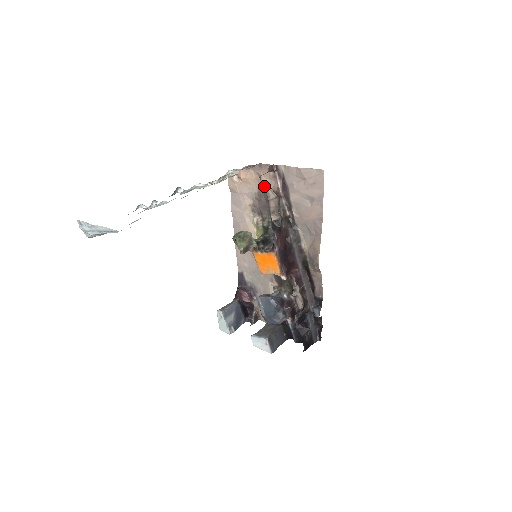
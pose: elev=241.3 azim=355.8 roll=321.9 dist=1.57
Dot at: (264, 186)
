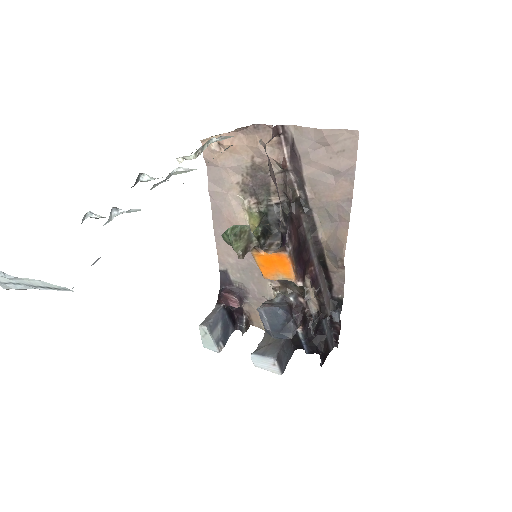
Dot at: (261, 156)
